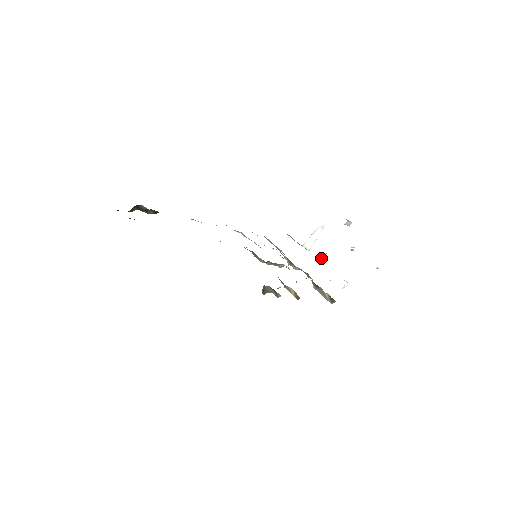
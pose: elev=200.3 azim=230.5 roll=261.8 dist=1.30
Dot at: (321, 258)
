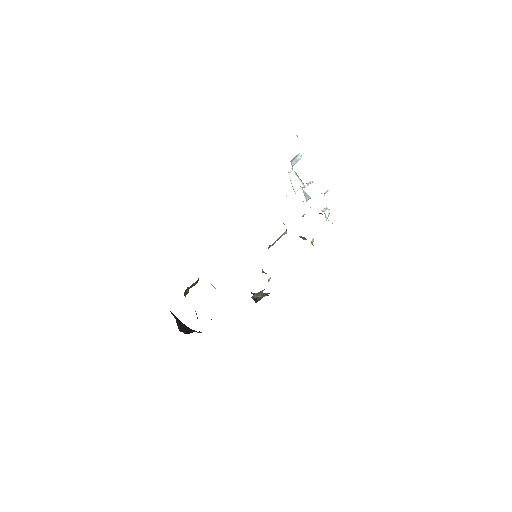
Dot at: (306, 197)
